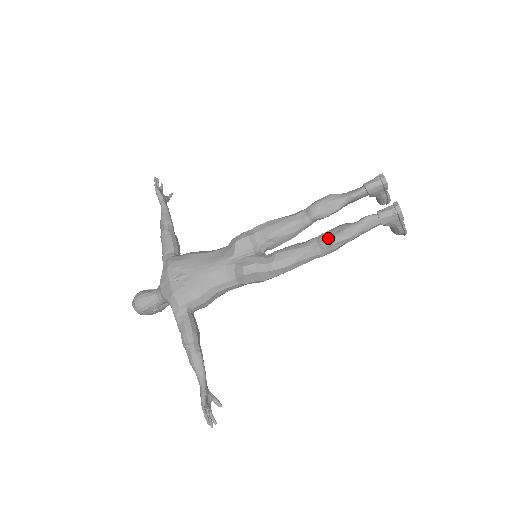
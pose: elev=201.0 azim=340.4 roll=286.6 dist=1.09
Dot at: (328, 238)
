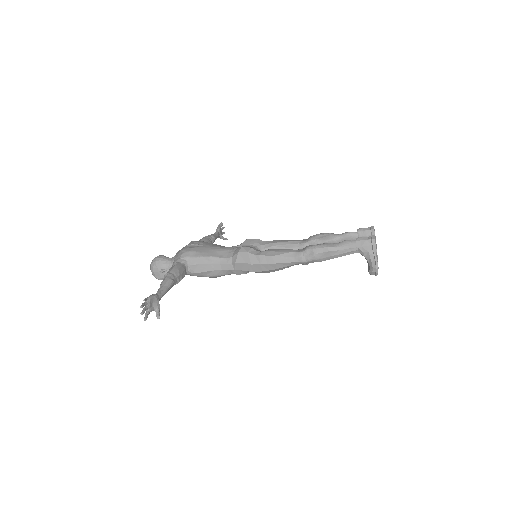
Dot at: (312, 245)
